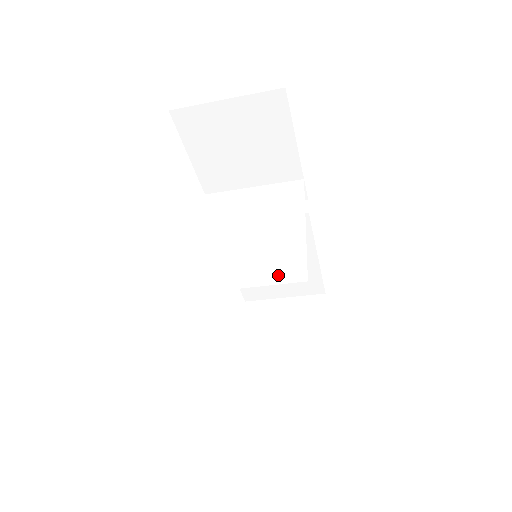
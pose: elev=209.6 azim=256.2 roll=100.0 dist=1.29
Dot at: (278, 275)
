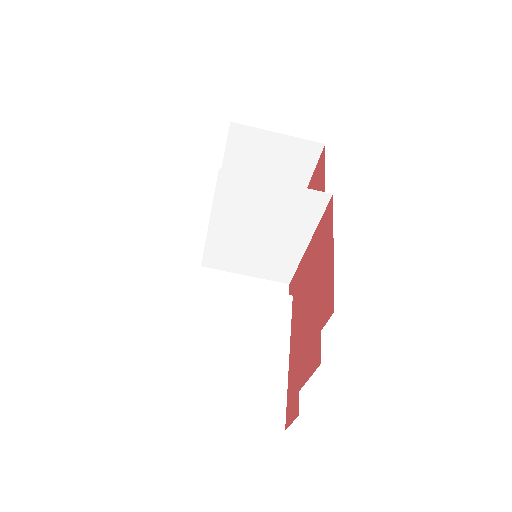
Dot at: (297, 212)
